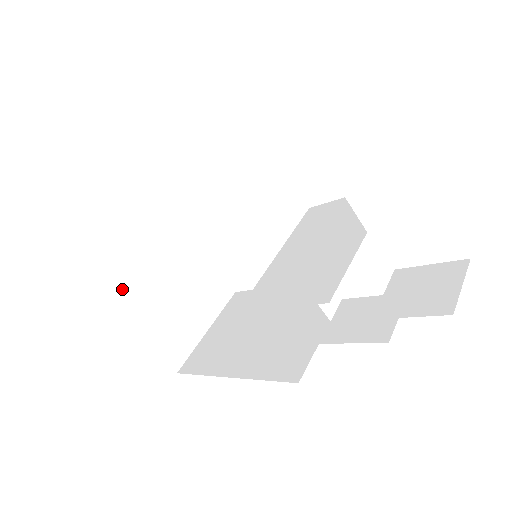
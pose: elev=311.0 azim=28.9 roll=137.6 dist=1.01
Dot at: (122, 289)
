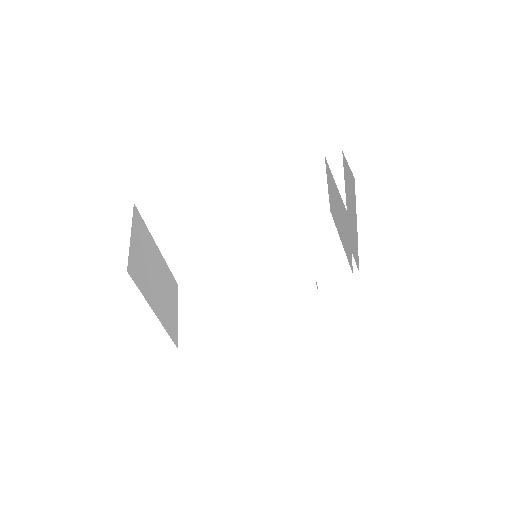
Dot at: (151, 294)
